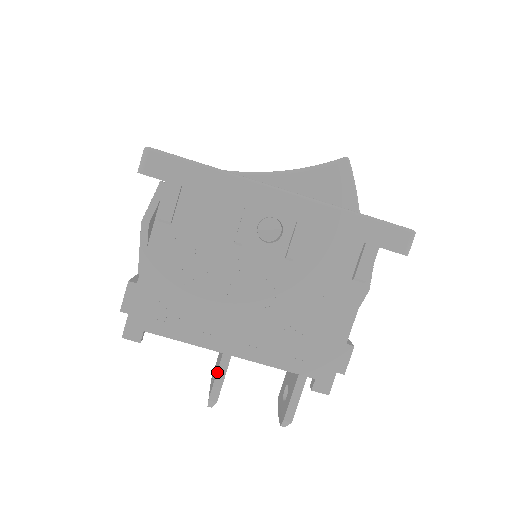
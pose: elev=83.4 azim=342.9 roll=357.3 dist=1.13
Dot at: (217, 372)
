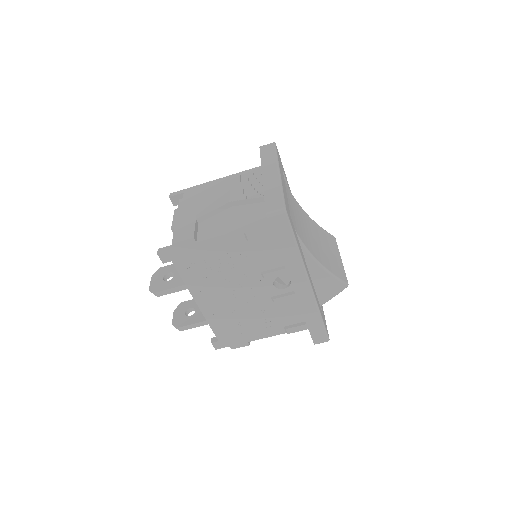
Dot at: (175, 287)
